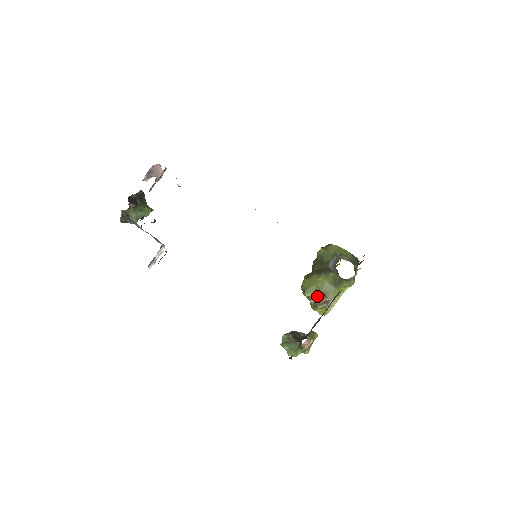
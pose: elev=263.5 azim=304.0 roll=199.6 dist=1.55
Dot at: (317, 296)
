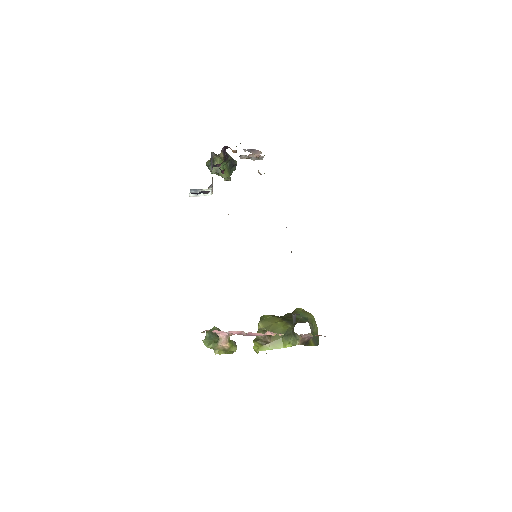
Dot at: occluded
